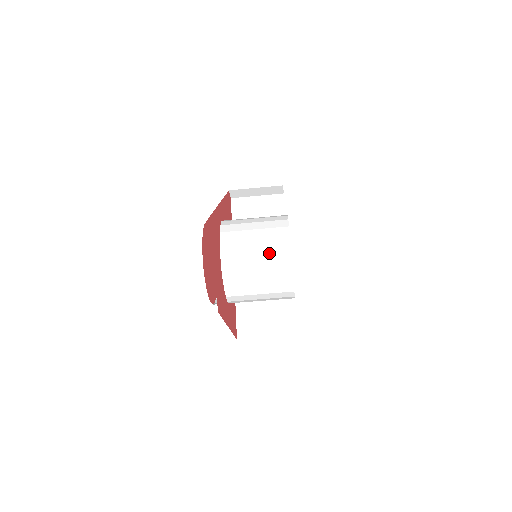
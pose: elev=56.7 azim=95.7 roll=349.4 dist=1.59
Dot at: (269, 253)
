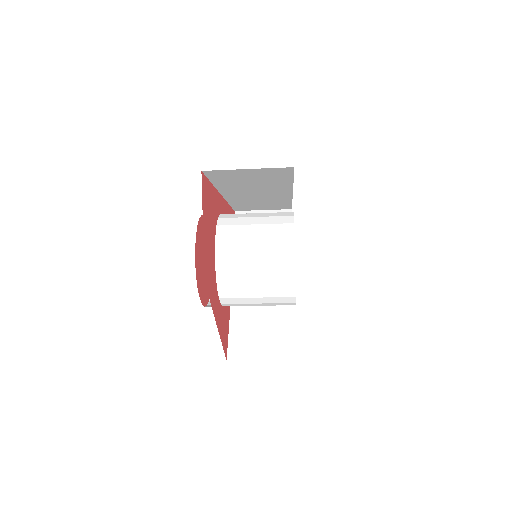
Dot at: (270, 238)
